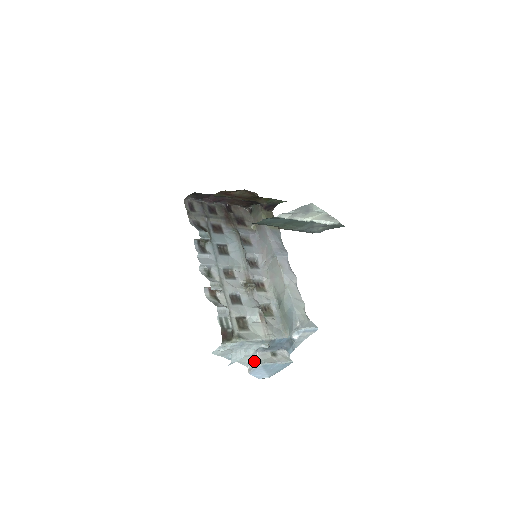
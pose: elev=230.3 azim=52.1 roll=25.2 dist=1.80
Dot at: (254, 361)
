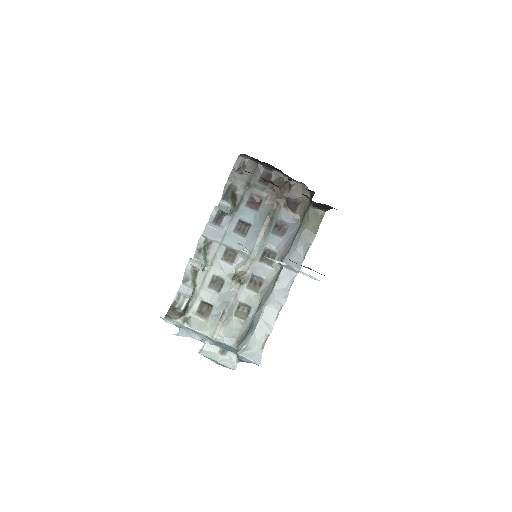
Dot at: occluded
